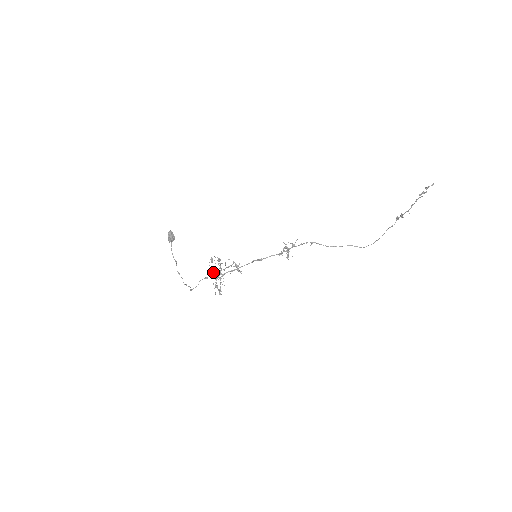
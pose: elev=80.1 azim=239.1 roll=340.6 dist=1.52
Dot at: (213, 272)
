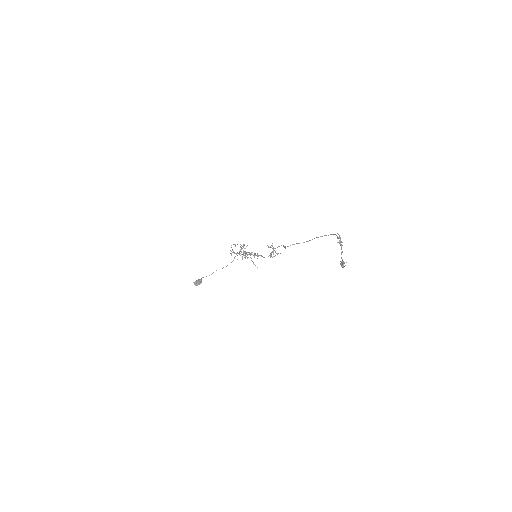
Dot at: (240, 253)
